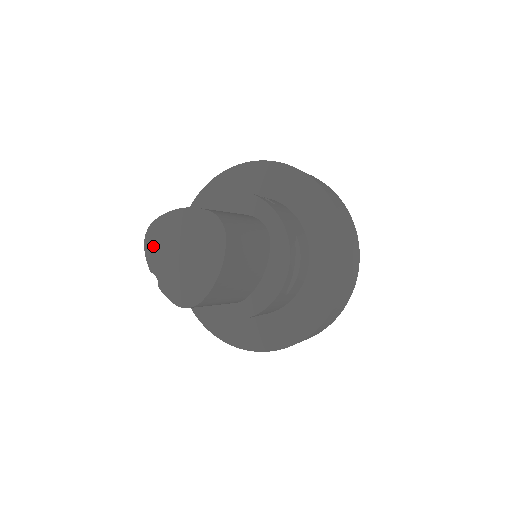
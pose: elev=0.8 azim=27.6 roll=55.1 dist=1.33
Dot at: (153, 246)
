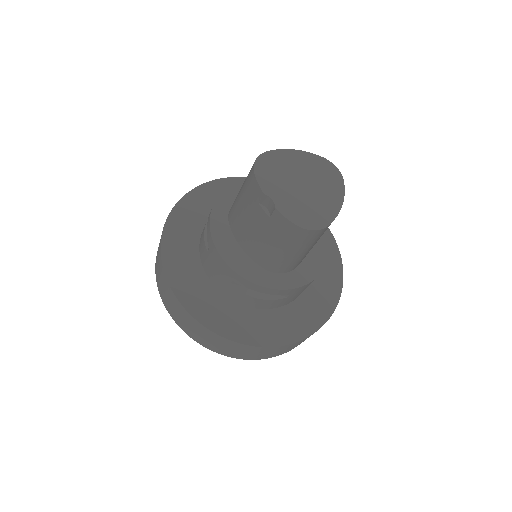
Dot at: (266, 172)
